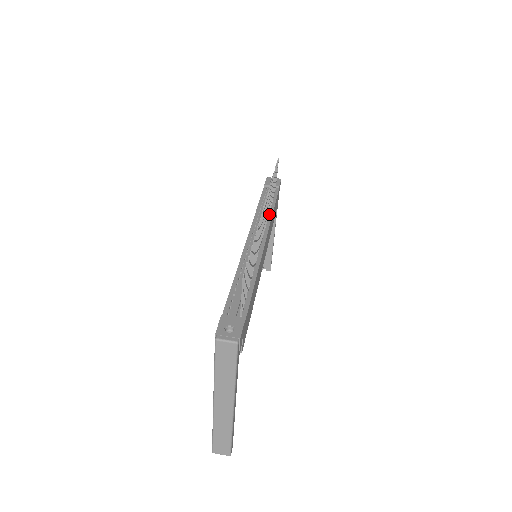
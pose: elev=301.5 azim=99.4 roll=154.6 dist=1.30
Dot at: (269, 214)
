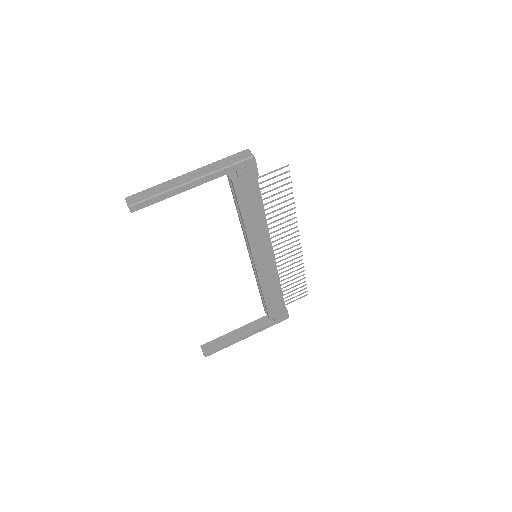
Dot at: (278, 278)
